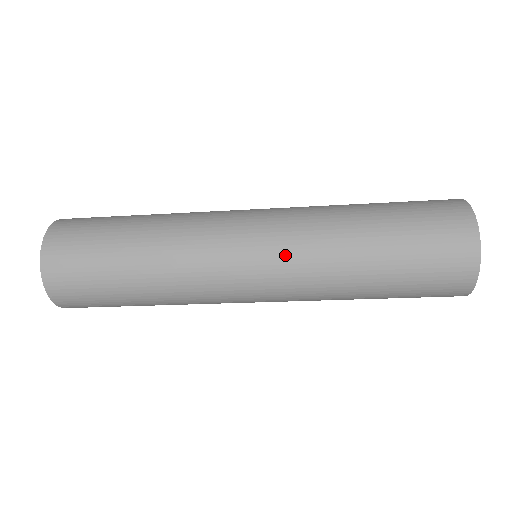
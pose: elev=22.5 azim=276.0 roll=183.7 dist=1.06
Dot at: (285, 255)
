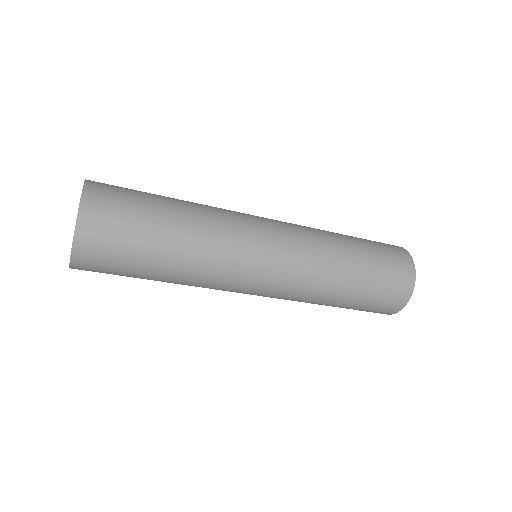
Dot at: (292, 277)
